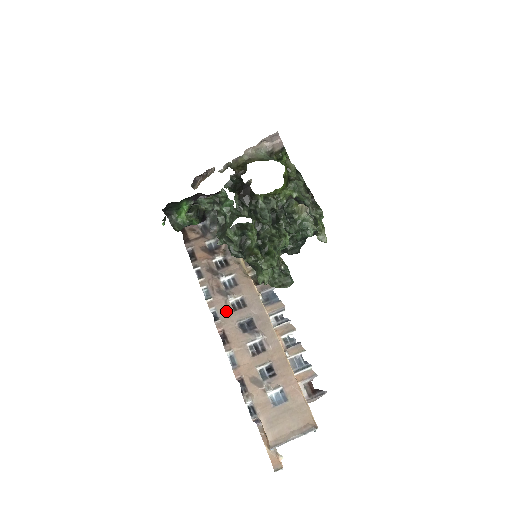
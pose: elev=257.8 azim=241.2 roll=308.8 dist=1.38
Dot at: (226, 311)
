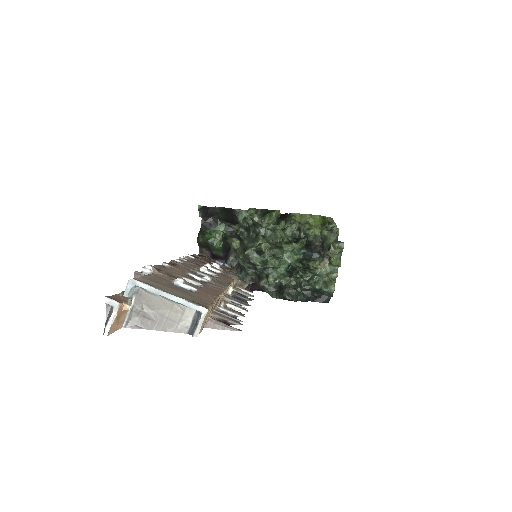
Dot at: (191, 266)
